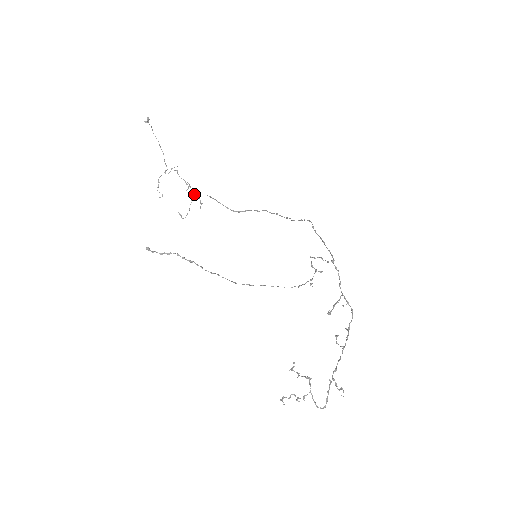
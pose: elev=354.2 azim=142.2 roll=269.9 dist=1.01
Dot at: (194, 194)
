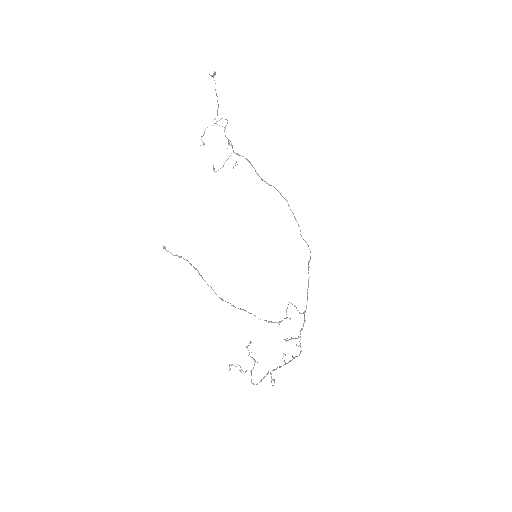
Dot at: (233, 152)
